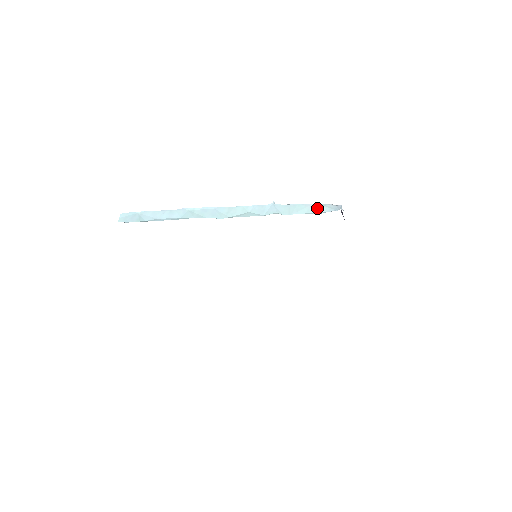
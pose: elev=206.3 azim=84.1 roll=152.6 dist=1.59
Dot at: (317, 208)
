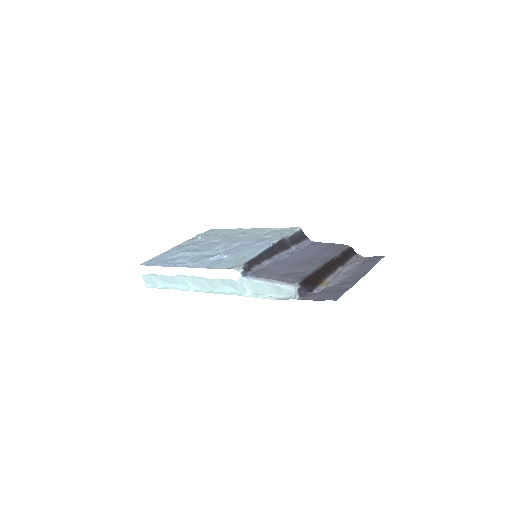
Dot at: (277, 290)
